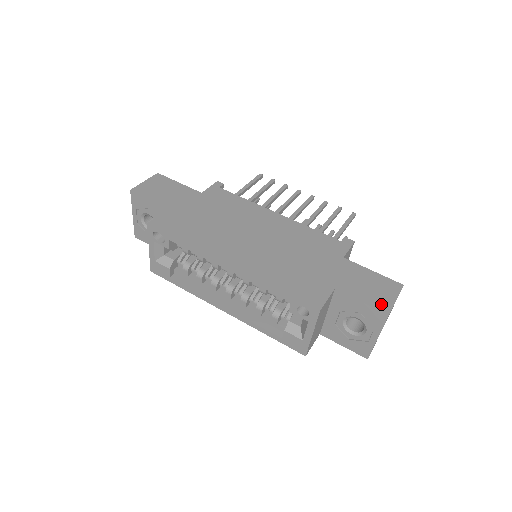
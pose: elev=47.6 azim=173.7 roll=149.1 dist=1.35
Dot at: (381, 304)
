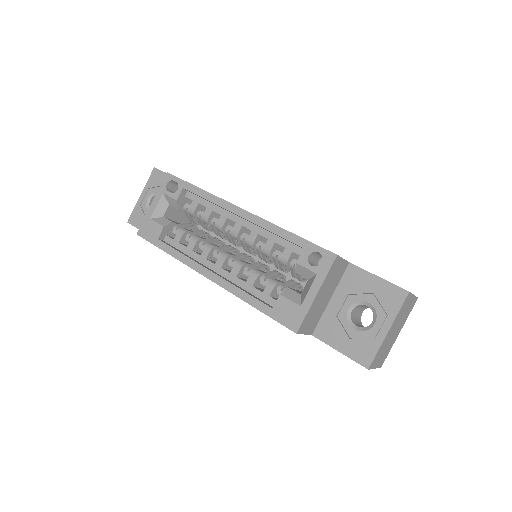
Dot at: occluded
